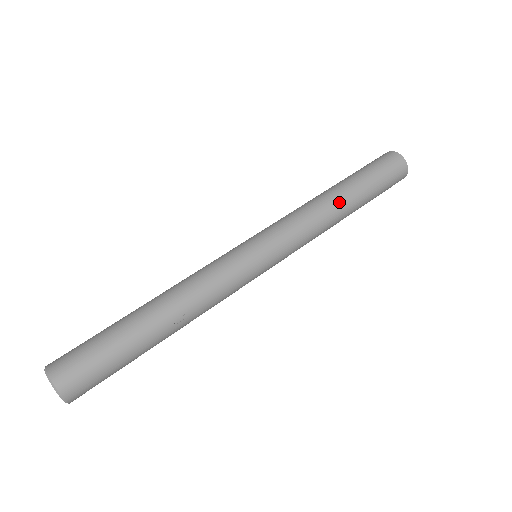
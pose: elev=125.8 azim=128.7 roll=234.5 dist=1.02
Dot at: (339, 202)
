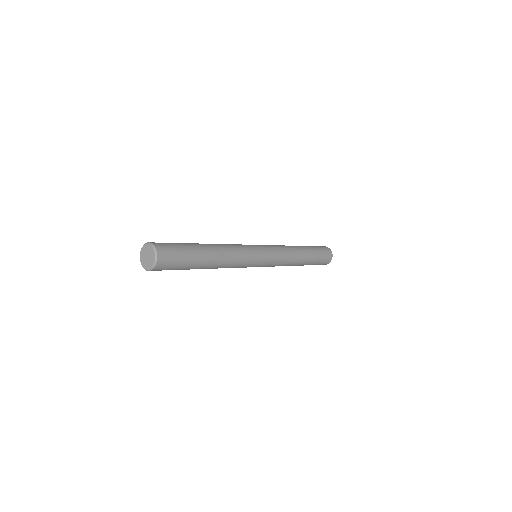
Dot at: (300, 249)
